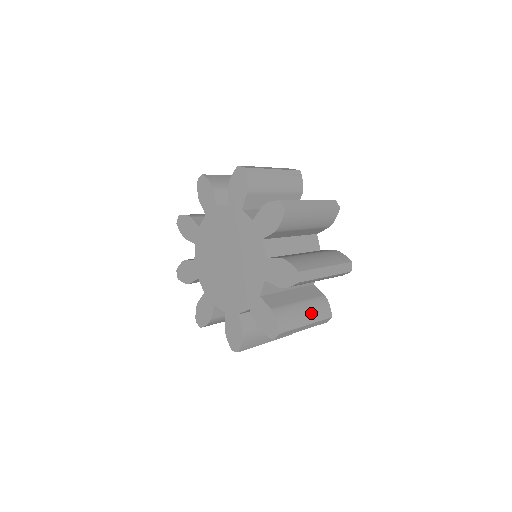
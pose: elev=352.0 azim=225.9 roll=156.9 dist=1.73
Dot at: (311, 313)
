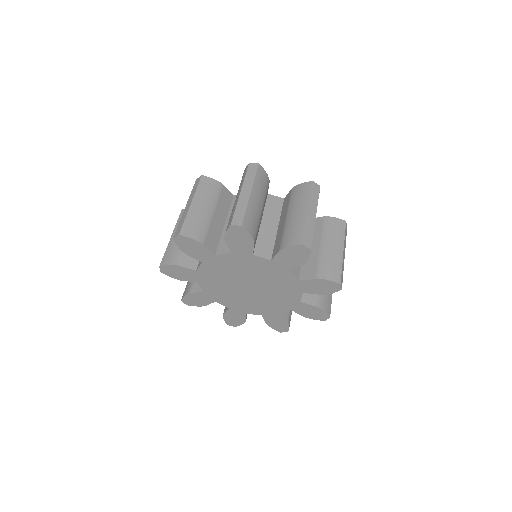
Dot at: (335, 241)
